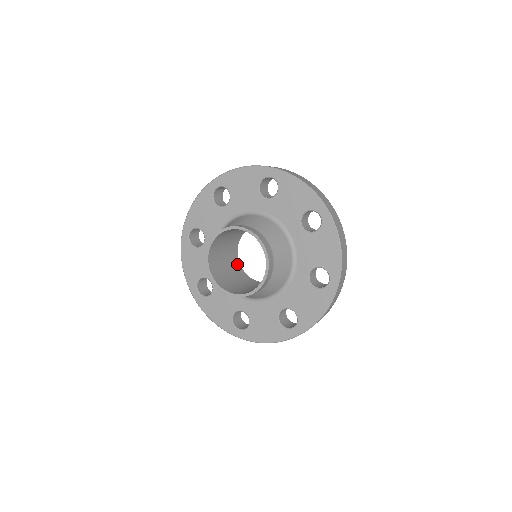
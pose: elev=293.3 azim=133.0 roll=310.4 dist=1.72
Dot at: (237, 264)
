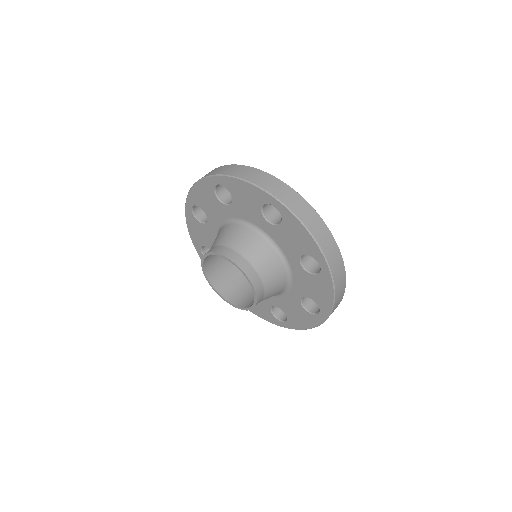
Dot at: occluded
